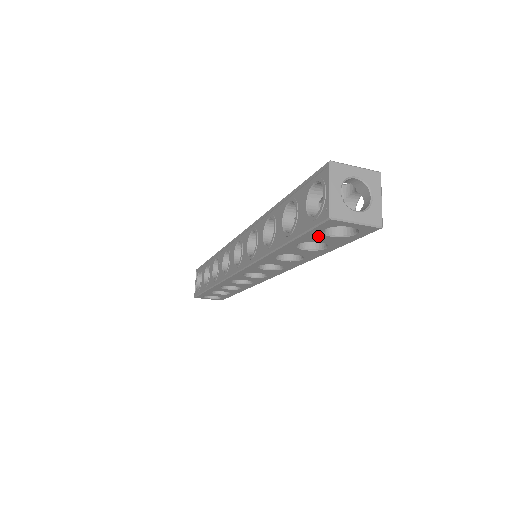
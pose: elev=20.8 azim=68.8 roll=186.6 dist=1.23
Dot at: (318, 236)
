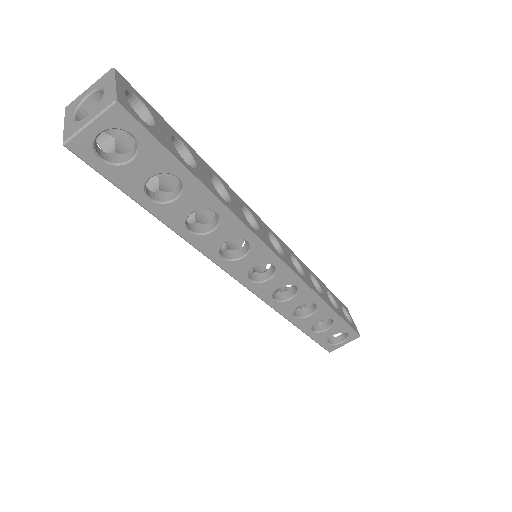
Dot at: (126, 173)
